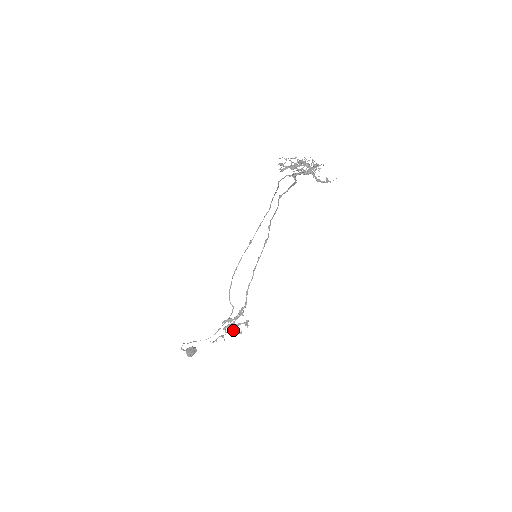
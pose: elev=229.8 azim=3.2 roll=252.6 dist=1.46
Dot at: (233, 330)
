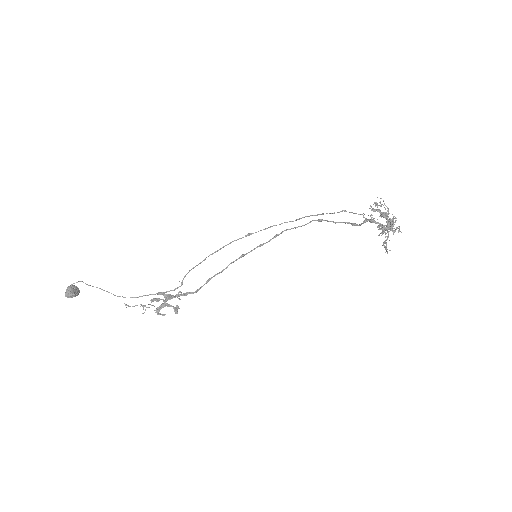
Dot at: (160, 307)
